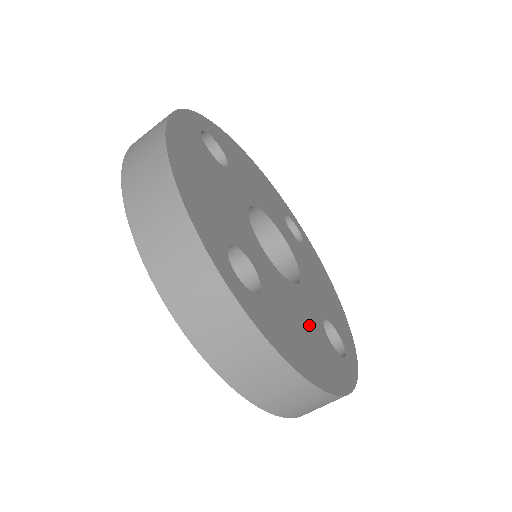
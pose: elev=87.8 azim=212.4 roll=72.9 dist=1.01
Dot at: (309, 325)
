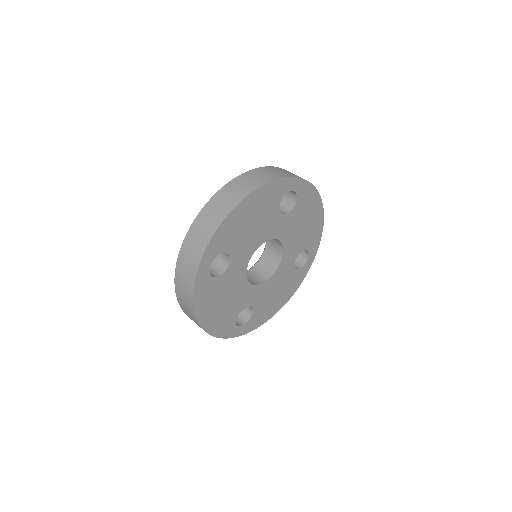
Dot at: (232, 303)
